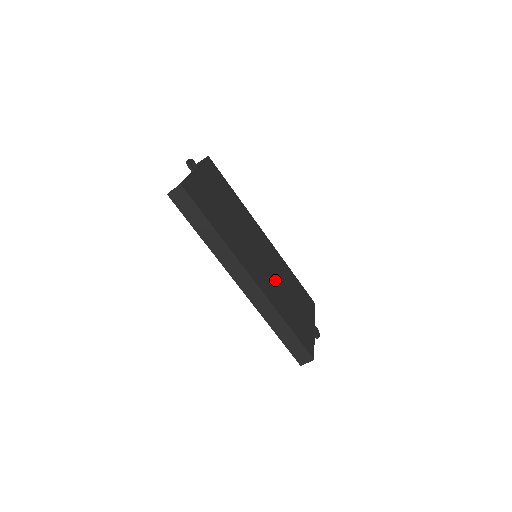
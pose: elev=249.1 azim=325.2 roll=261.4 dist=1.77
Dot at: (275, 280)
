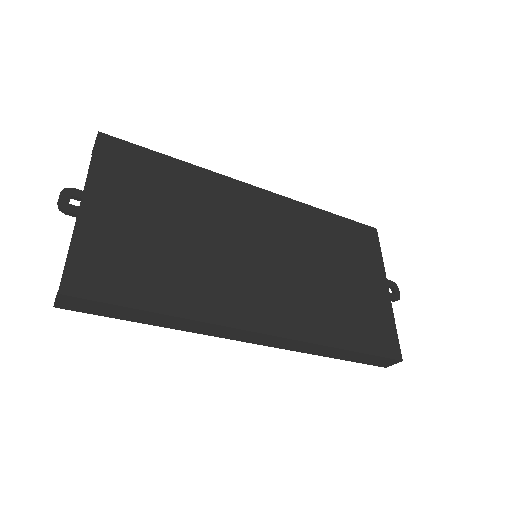
Dot at: (301, 275)
